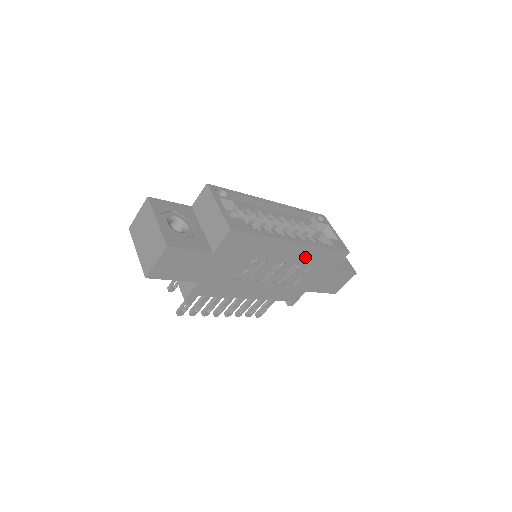
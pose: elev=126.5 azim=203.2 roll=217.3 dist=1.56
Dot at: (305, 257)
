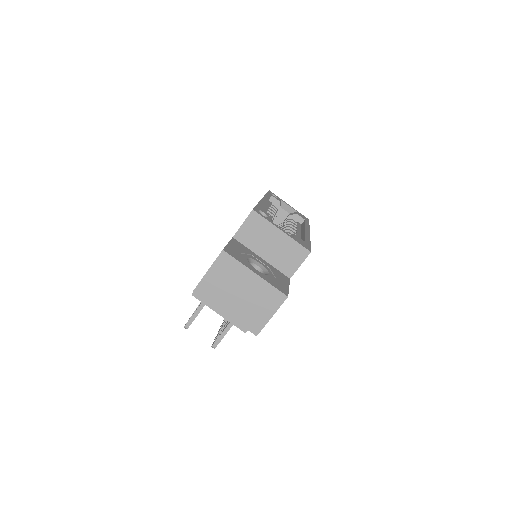
Dot at: occluded
